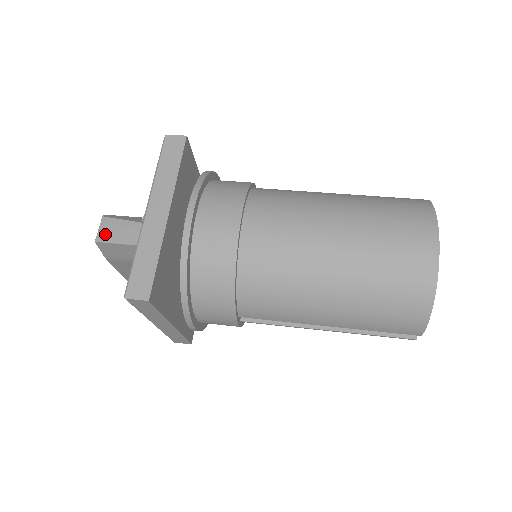
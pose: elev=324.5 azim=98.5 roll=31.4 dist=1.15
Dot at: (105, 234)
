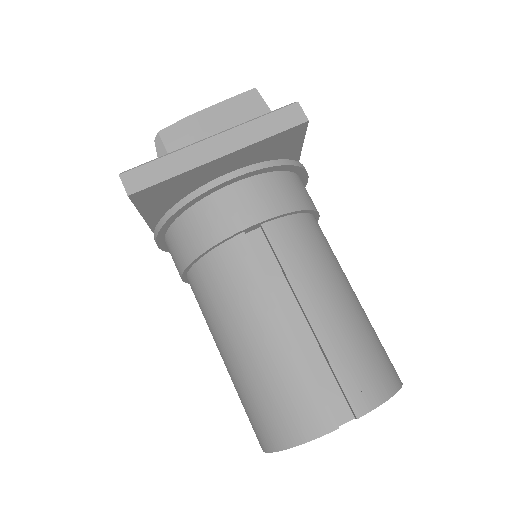
Dot at: occluded
